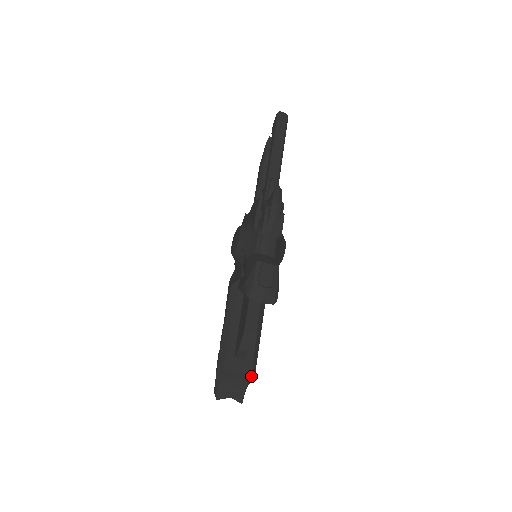
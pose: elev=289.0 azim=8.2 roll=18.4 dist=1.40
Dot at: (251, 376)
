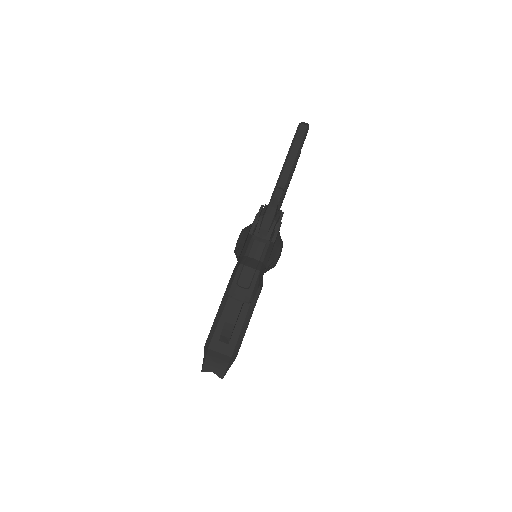
Dot at: (232, 359)
